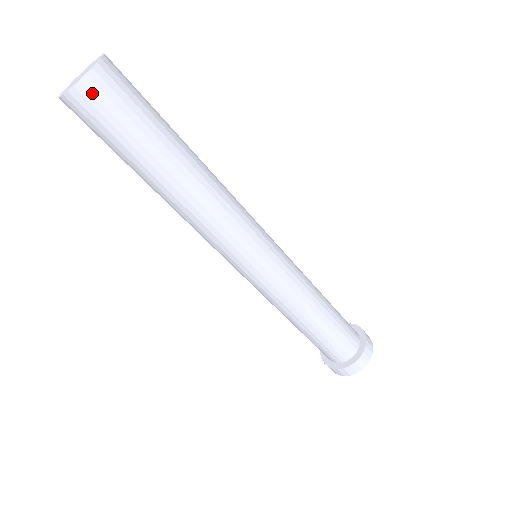
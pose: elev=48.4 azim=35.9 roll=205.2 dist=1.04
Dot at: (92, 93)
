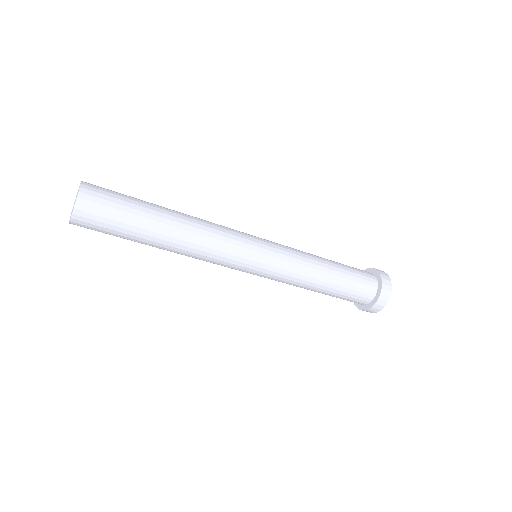
Dot at: (80, 226)
